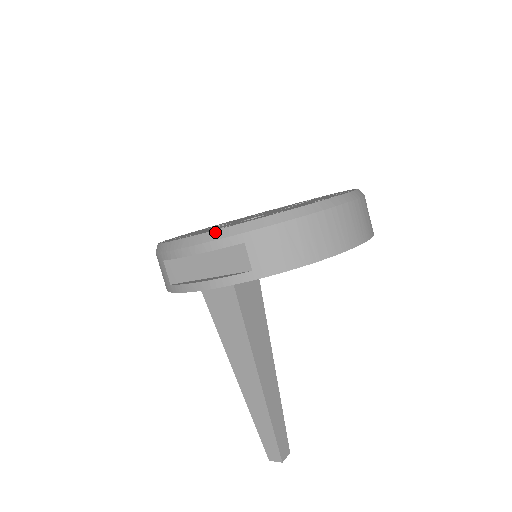
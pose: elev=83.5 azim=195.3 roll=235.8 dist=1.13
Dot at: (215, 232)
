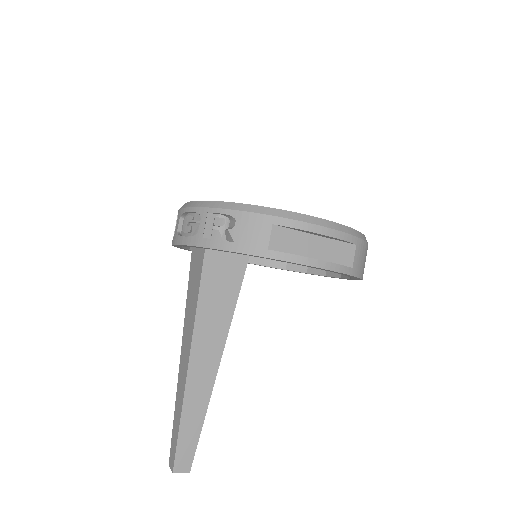
Dot at: (343, 226)
